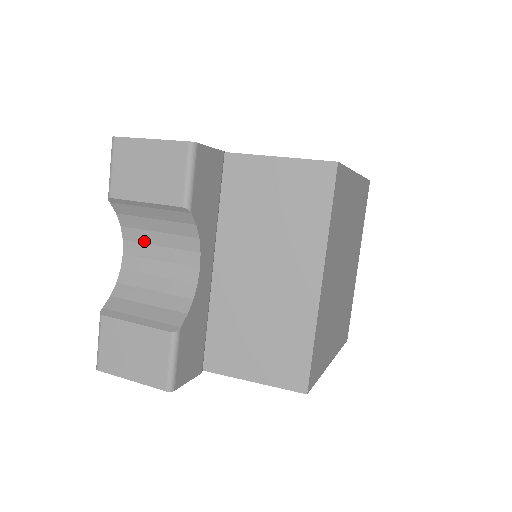
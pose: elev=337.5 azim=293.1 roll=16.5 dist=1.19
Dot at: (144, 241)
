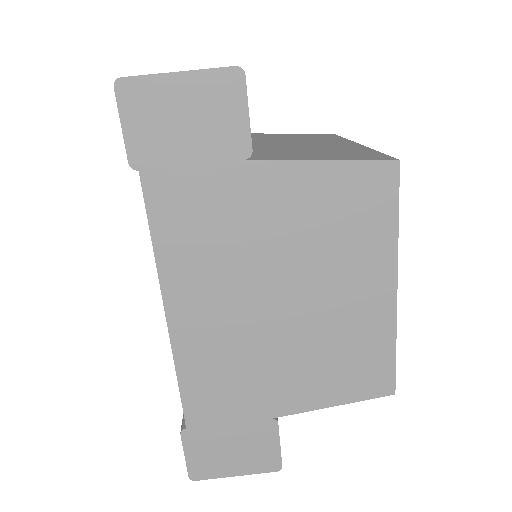
Dot at: occluded
